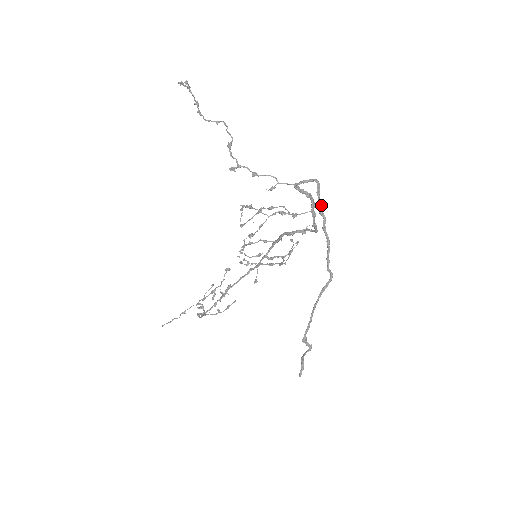
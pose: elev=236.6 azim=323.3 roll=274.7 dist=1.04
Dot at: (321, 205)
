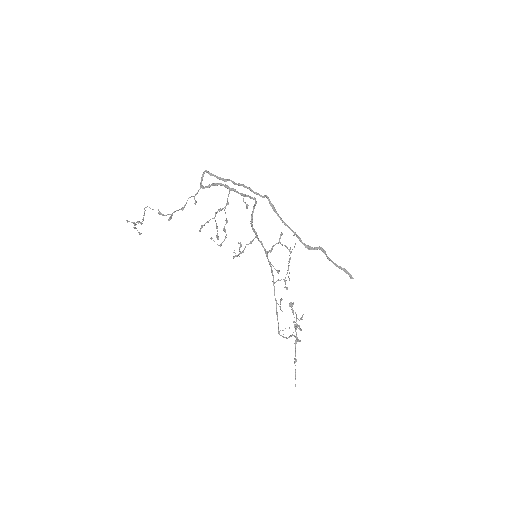
Dot at: (221, 178)
